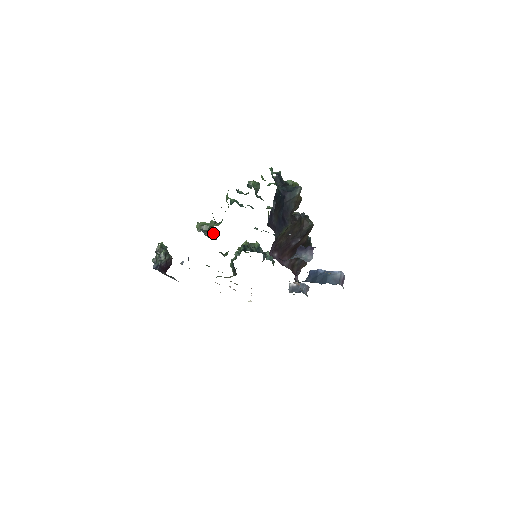
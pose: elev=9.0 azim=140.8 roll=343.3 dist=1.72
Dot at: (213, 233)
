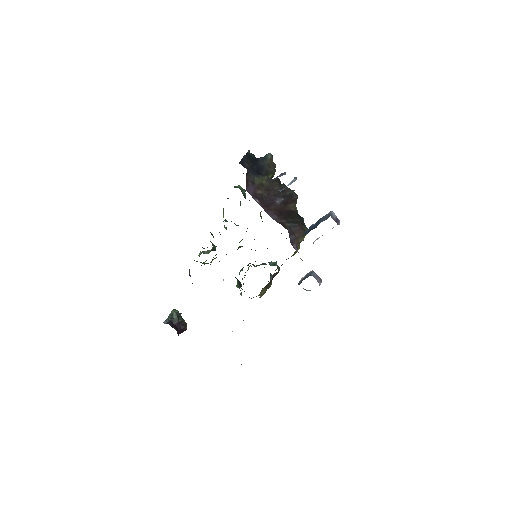
Dot at: (213, 249)
